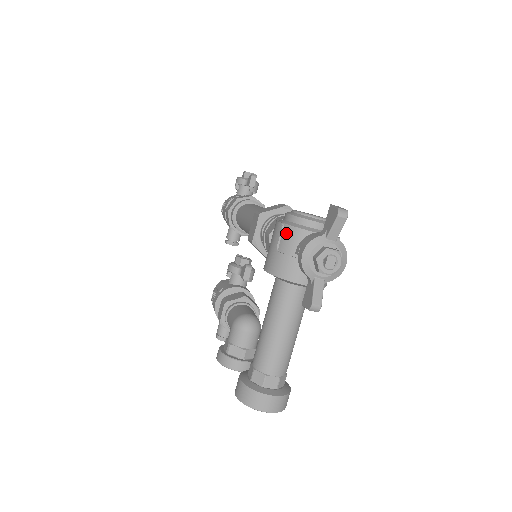
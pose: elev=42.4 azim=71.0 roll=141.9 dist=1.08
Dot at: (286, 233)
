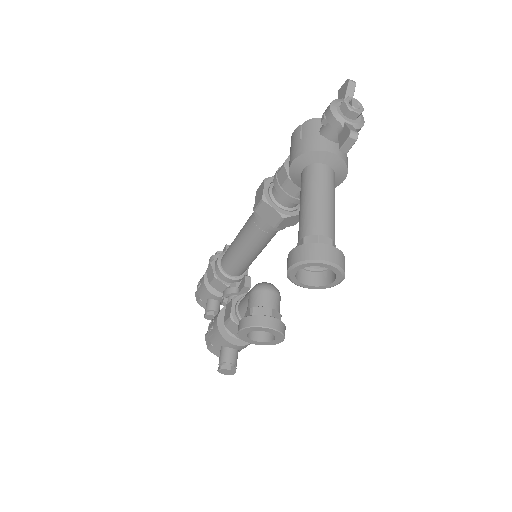
Dot at: (305, 127)
